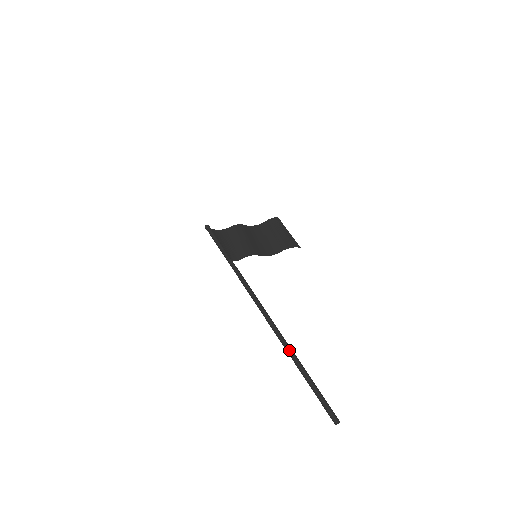
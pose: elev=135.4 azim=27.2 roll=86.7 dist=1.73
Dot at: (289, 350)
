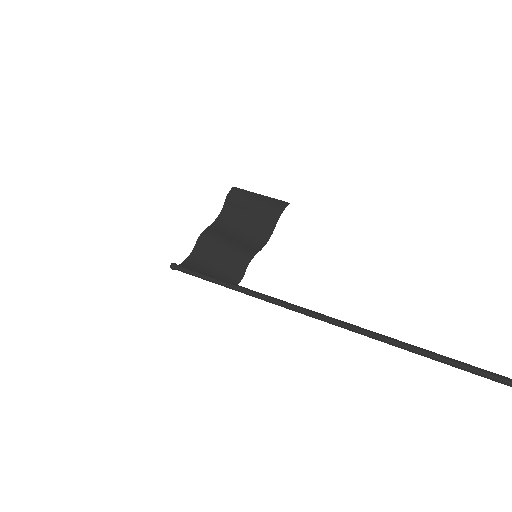
Dot at: (400, 345)
